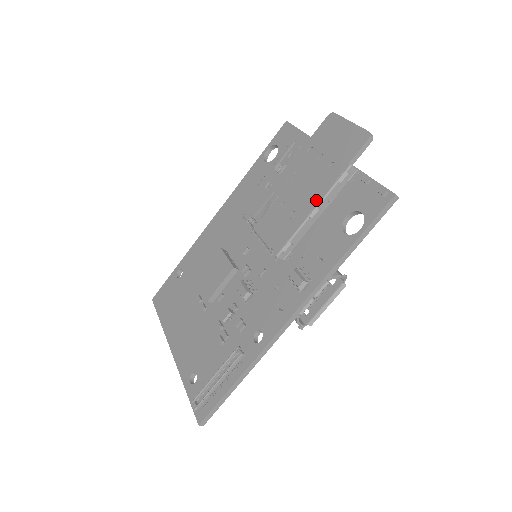
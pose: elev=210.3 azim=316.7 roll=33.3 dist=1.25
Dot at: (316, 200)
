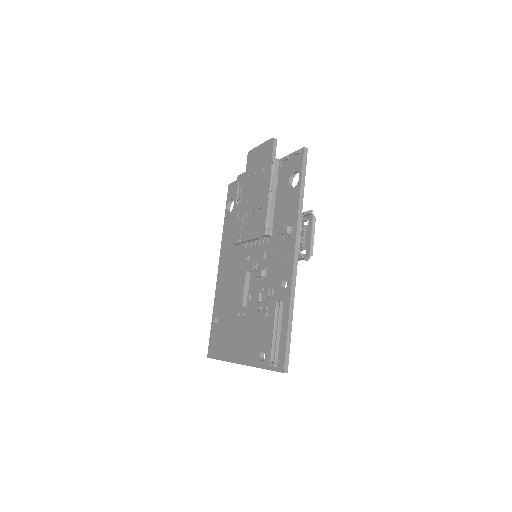
Dot at: (267, 189)
